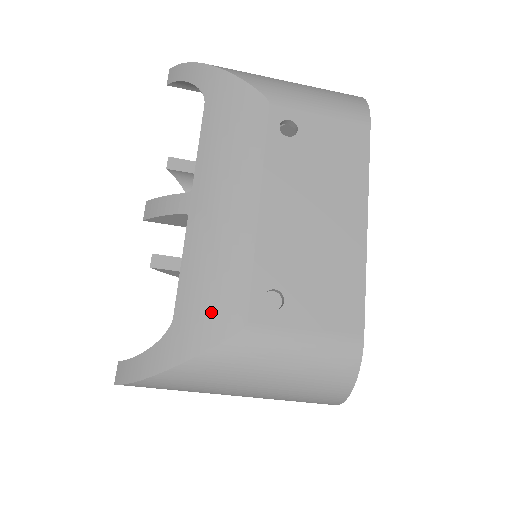
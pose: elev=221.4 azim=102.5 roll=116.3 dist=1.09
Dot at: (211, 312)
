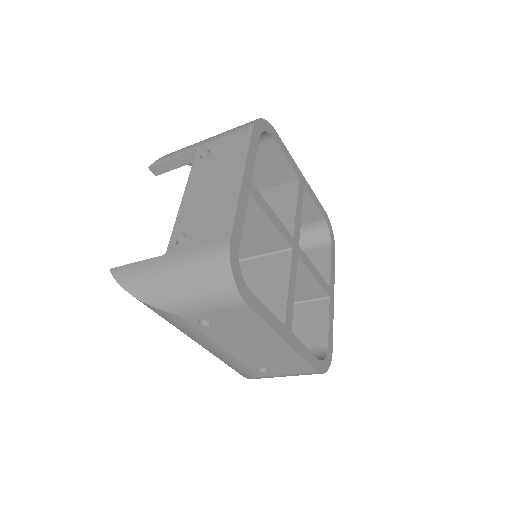
Dot at: (242, 372)
